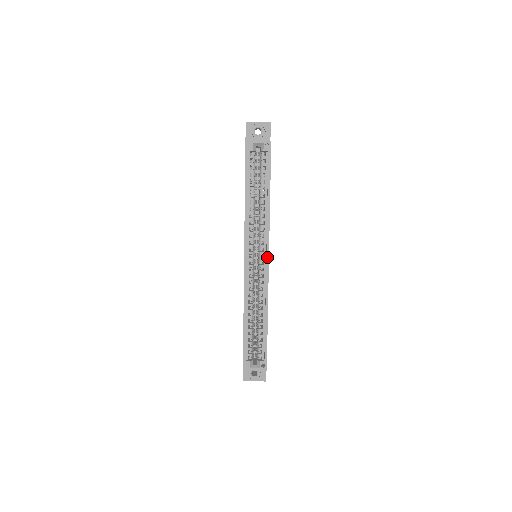
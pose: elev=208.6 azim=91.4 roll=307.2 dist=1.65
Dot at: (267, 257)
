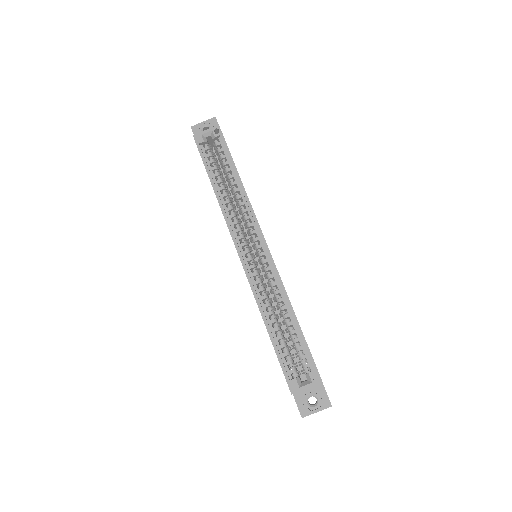
Dot at: (263, 240)
